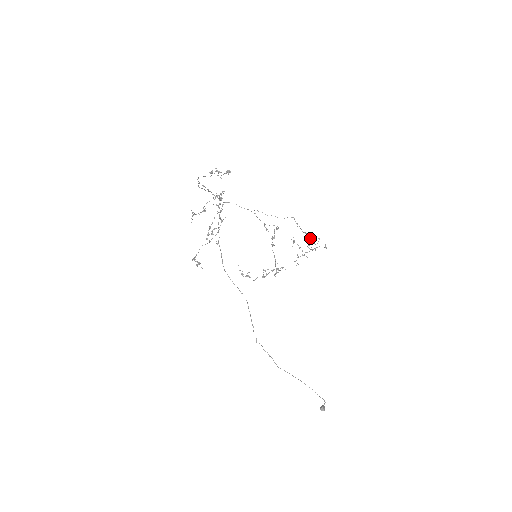
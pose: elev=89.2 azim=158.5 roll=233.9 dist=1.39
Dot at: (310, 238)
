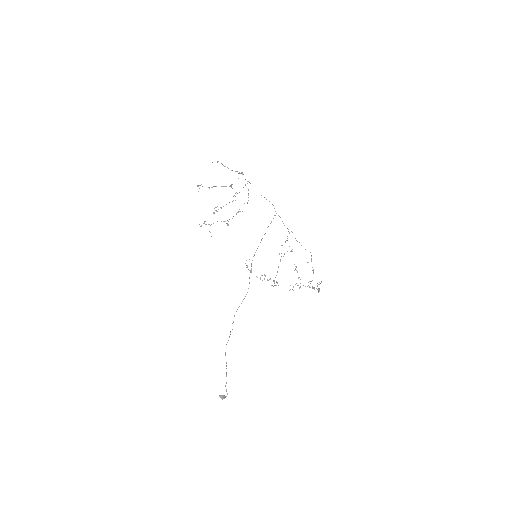
Dot at: occluded
